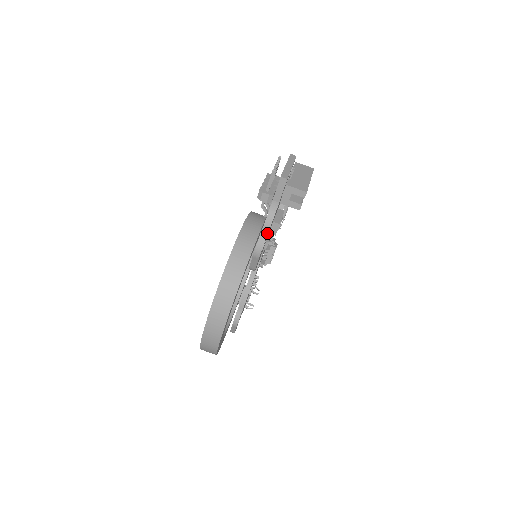
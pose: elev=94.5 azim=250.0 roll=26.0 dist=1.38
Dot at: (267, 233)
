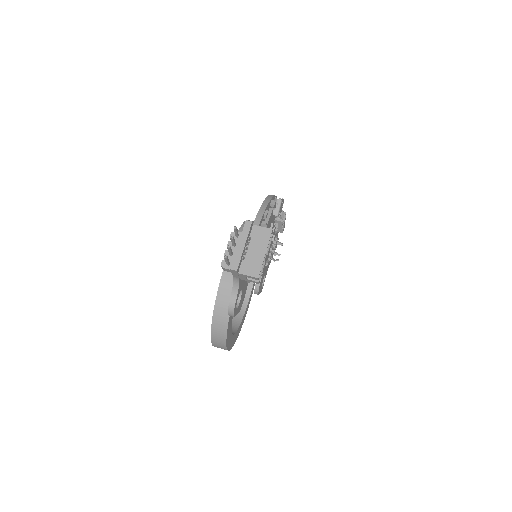
Dot at: (235, 302)
